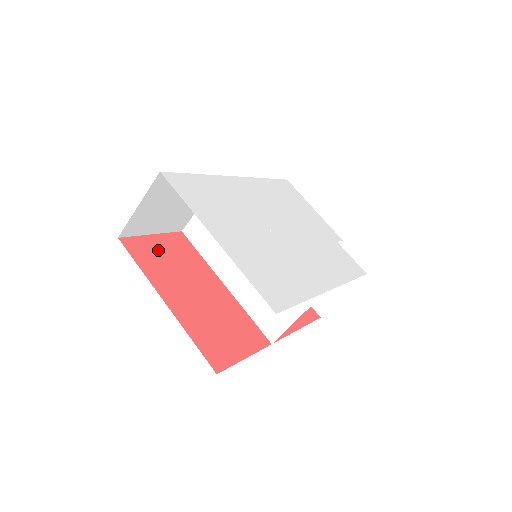
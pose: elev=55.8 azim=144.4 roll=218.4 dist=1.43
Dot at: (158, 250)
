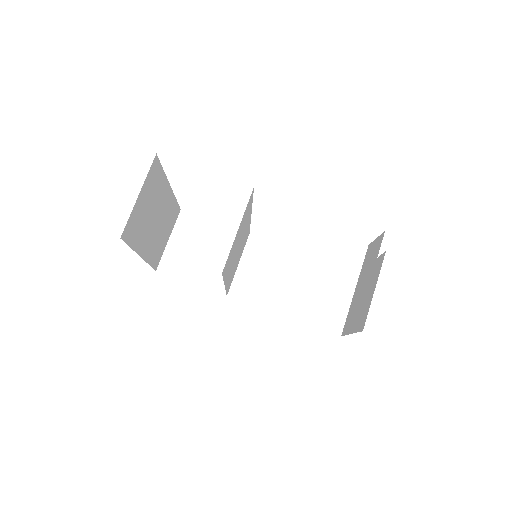
Dot at: occluded
